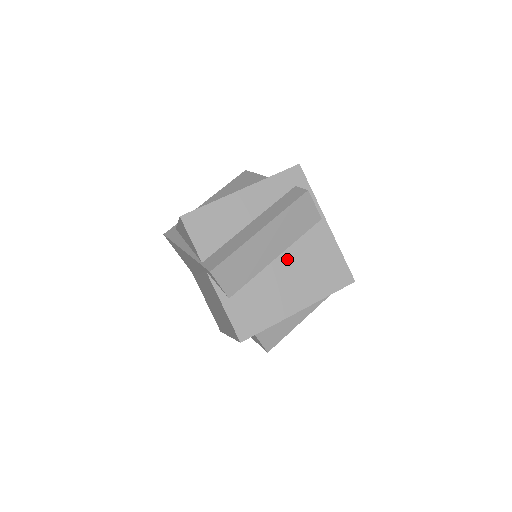
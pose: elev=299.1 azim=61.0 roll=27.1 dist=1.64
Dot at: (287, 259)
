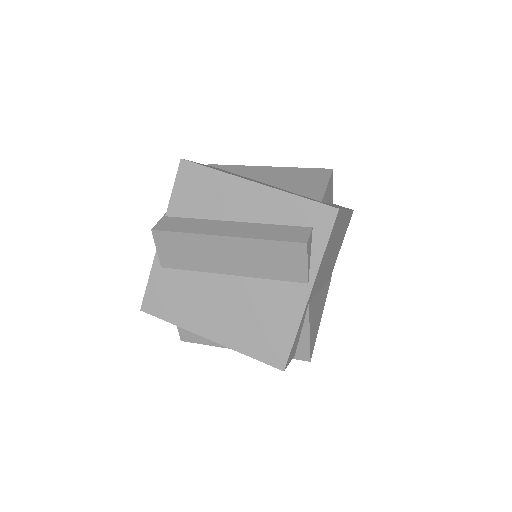
Dot at: (239, 286)
